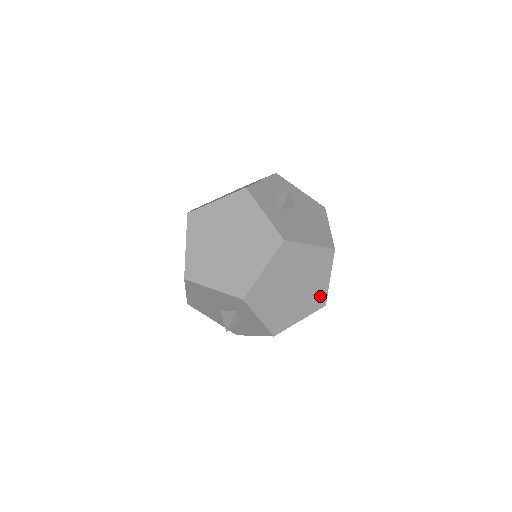
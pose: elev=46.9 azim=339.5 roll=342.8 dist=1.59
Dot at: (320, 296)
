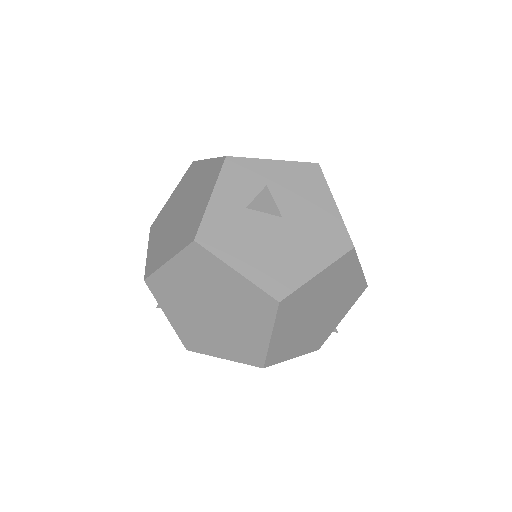
Dot at: (254, 350)
